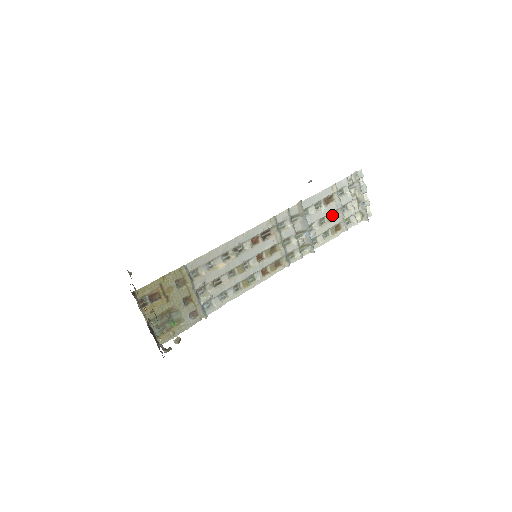
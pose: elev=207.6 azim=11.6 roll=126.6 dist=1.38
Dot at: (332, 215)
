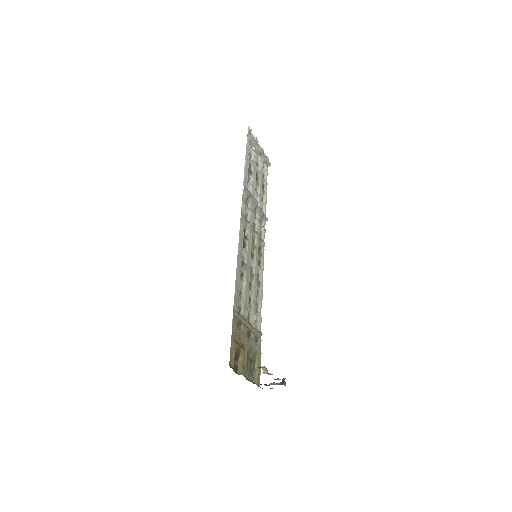
Dot at: (256, 179)
